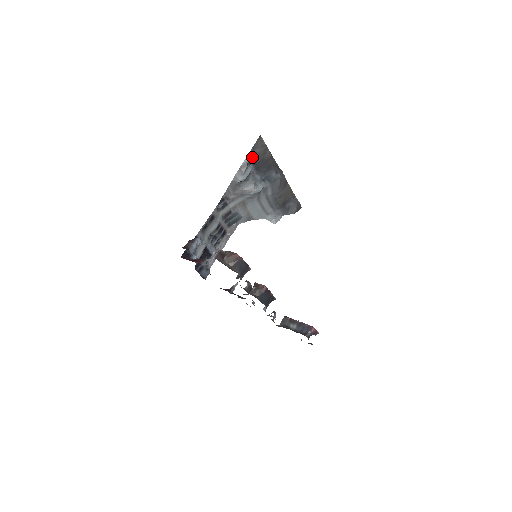
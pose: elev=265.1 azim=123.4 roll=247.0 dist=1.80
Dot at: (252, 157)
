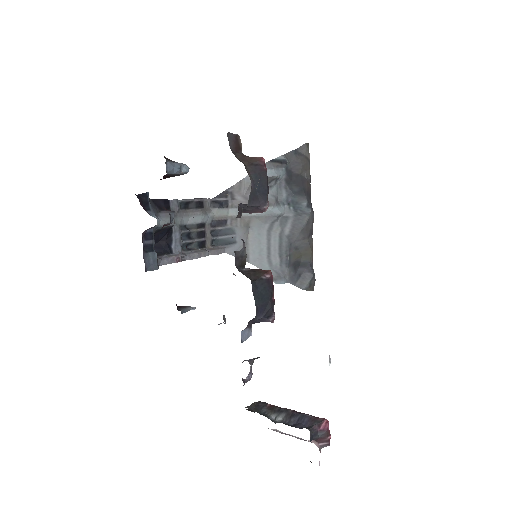
Dot at: (289, 160)
